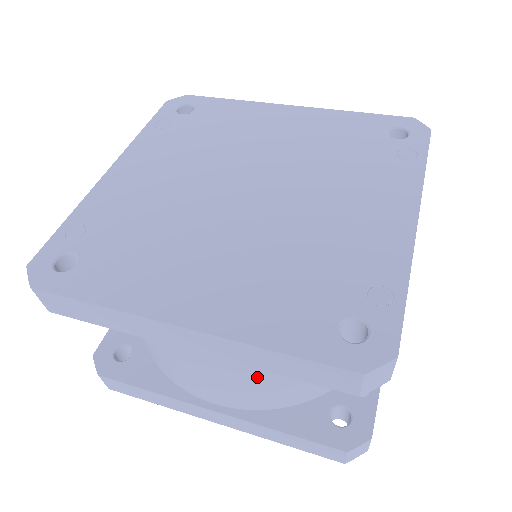
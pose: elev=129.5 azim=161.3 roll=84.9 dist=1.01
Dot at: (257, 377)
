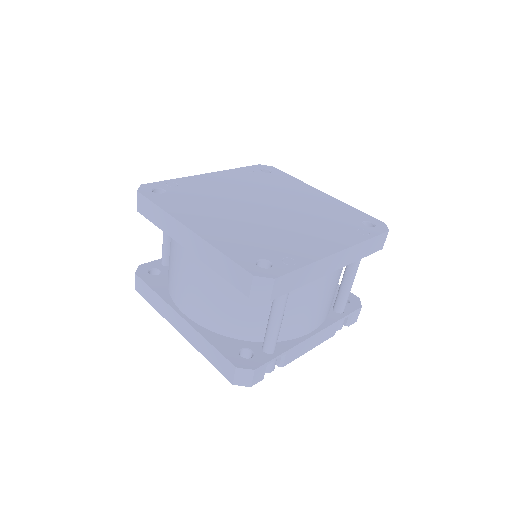
Dot at: (212, 291)
